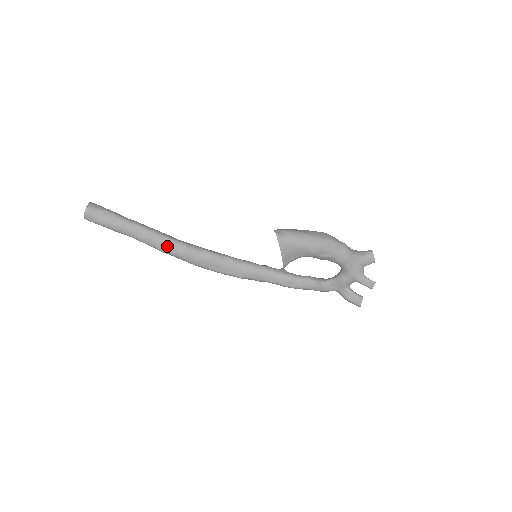
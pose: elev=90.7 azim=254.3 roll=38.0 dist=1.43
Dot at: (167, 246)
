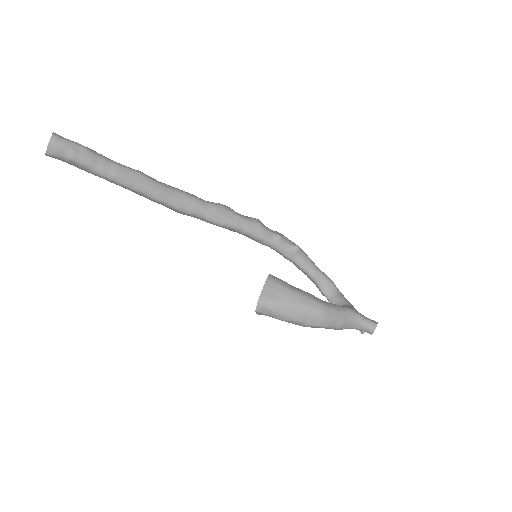
Dot at: occluded
